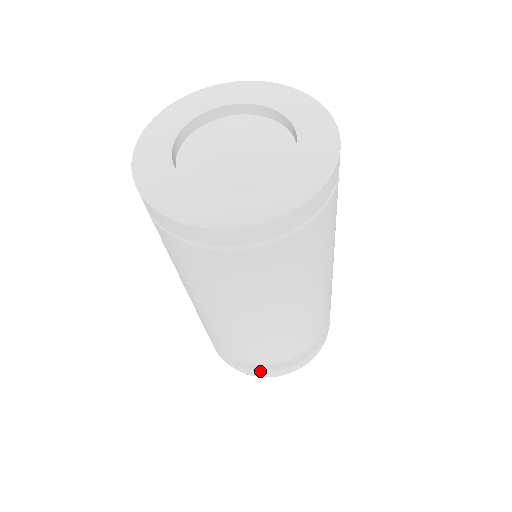
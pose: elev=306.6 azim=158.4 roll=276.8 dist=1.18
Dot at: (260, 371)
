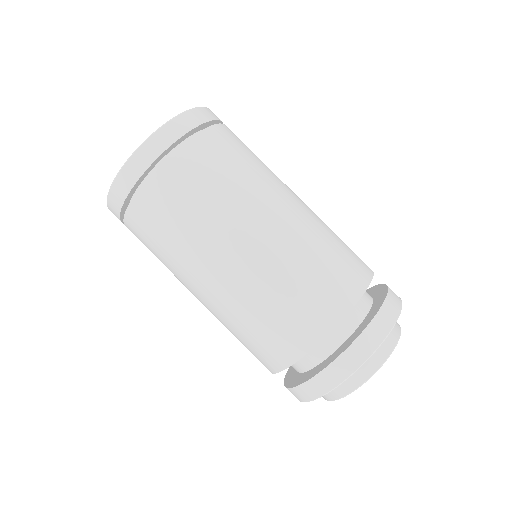
Dot at: (295, 387)
